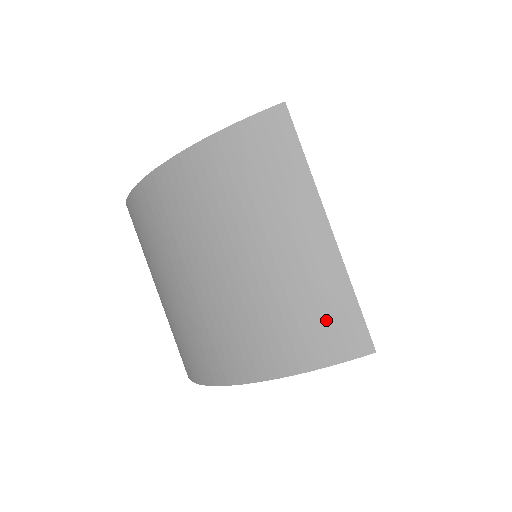
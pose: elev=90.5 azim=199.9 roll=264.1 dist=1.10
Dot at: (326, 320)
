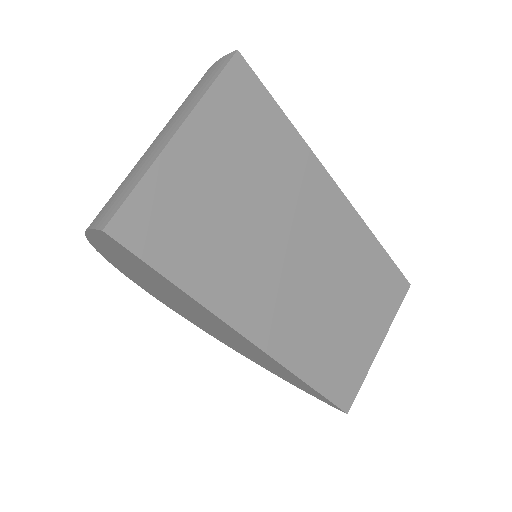
Dot at: (117, 196)
